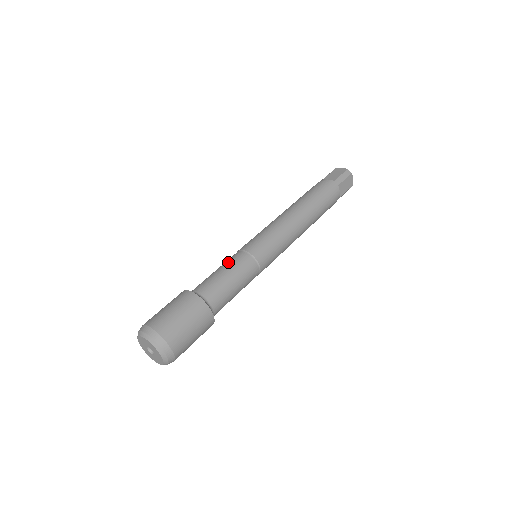
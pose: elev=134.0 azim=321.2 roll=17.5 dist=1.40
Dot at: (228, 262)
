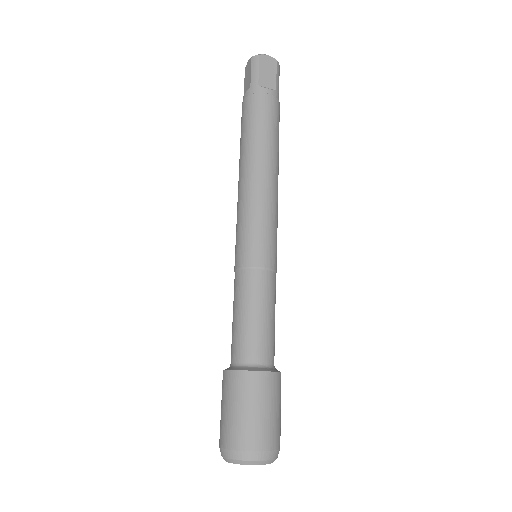
Dot at: occluded
